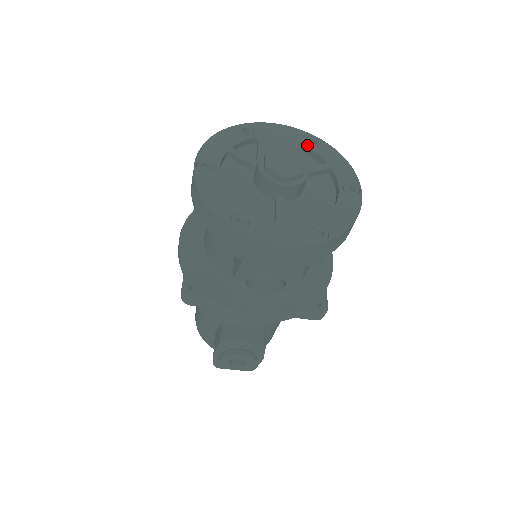
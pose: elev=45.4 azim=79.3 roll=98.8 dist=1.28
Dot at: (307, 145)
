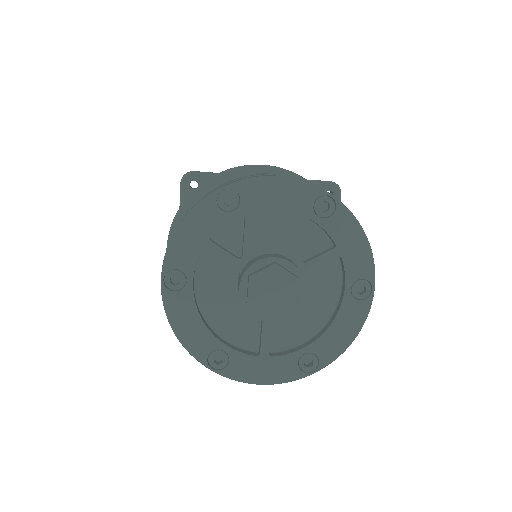
Dot at: (315, 216)
